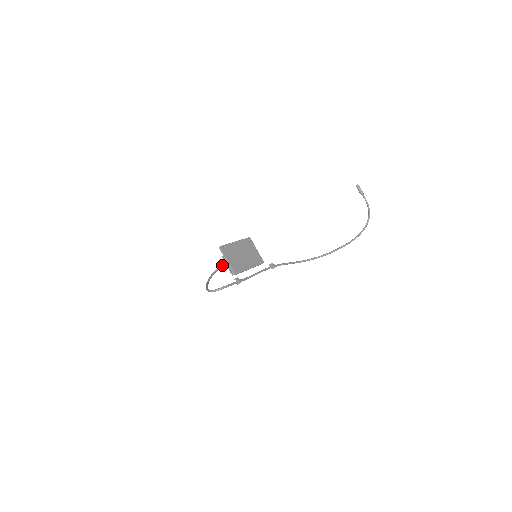
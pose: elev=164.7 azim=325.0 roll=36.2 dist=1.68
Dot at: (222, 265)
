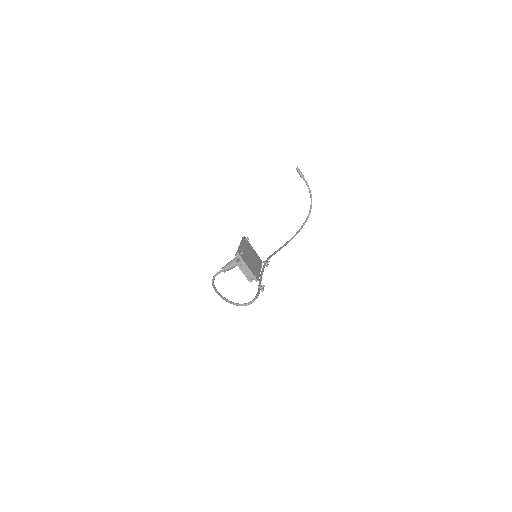
Dot at: (222, 271)
